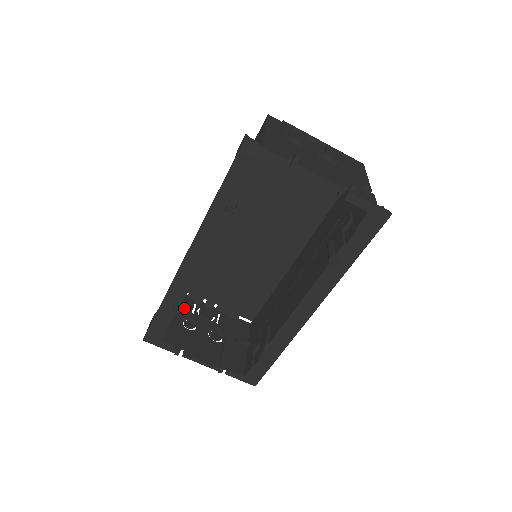
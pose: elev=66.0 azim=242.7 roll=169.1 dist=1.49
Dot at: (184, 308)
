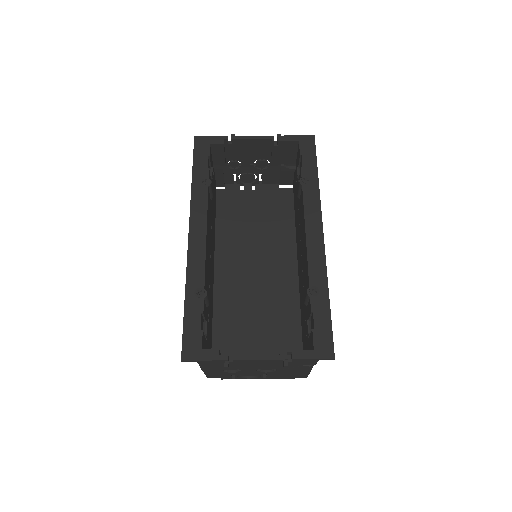
Dot at: occluded
